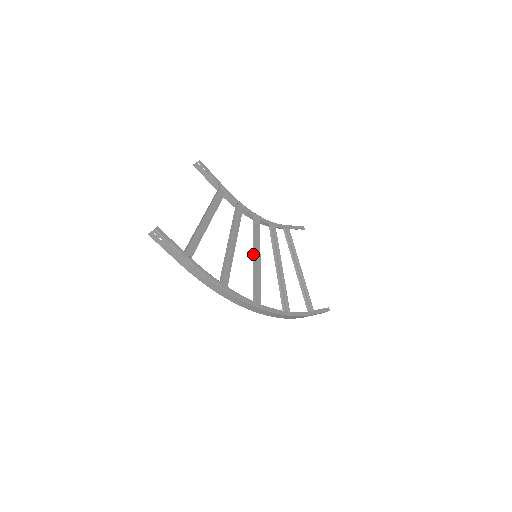
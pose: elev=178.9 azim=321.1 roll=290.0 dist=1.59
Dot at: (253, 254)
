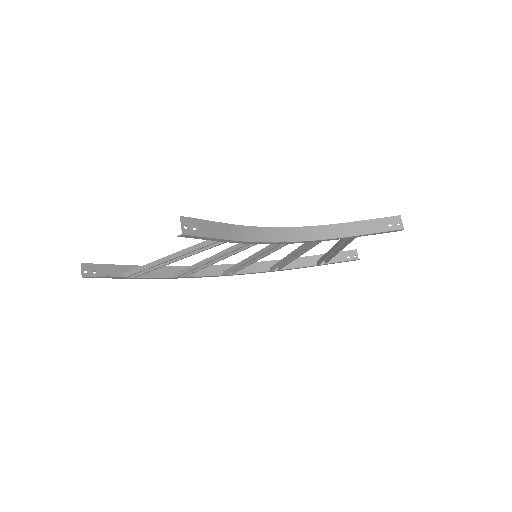
Dot at: (251, 256)
